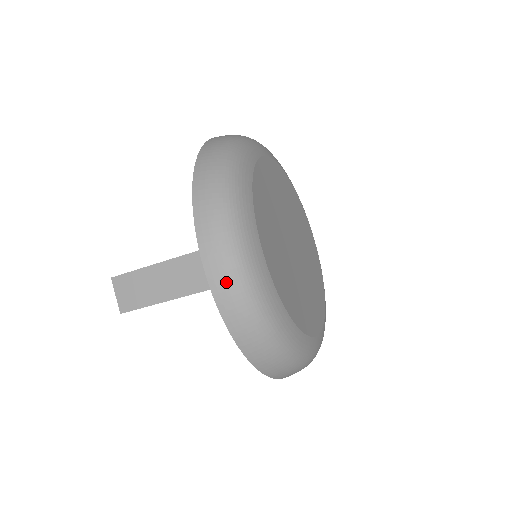
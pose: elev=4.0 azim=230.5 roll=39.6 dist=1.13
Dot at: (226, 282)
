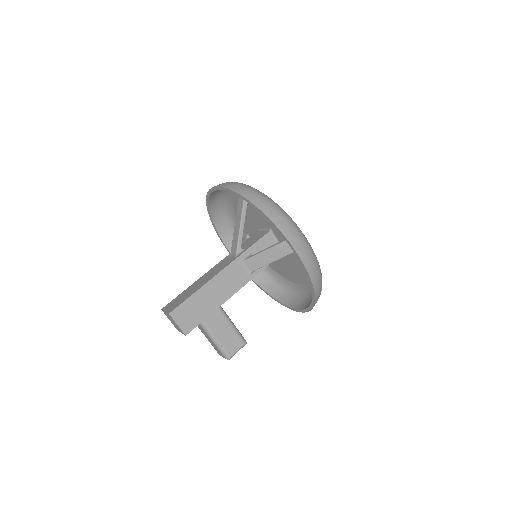
Dot at: (226, 183)
